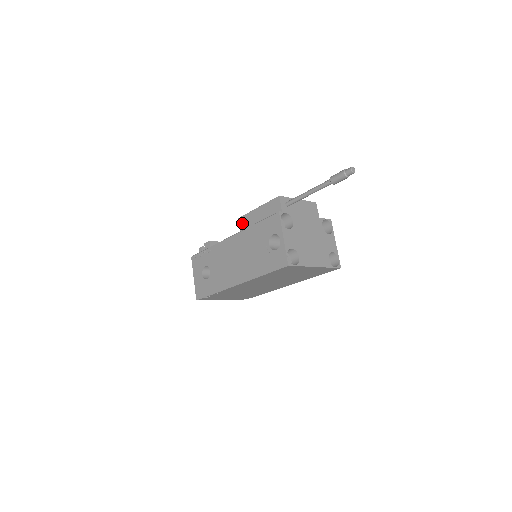
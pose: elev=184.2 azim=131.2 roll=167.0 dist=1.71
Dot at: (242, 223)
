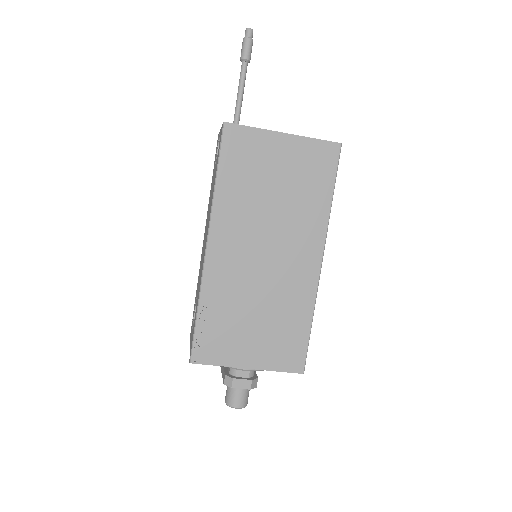
Dot at: occluded
